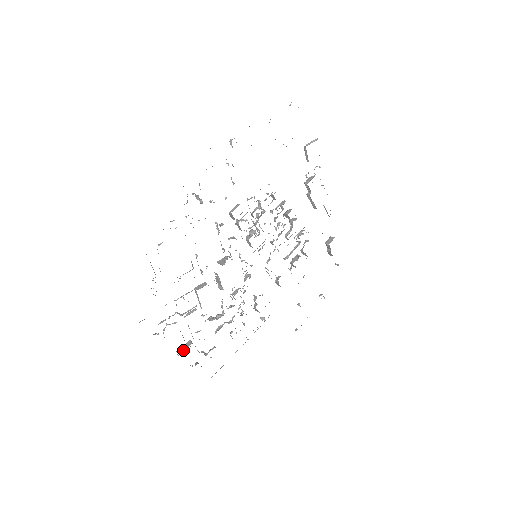
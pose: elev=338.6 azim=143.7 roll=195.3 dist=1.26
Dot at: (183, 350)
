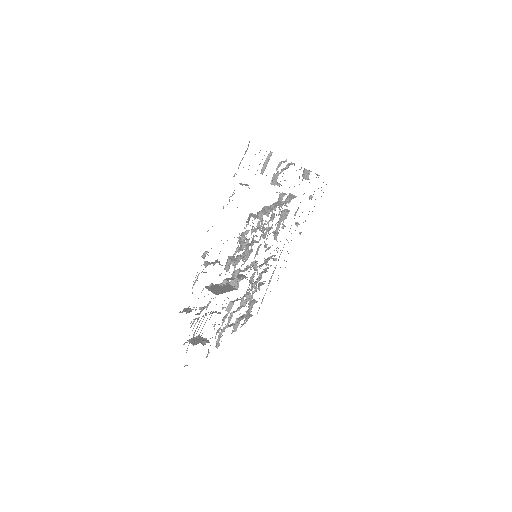
Dot at: (236, 328)
